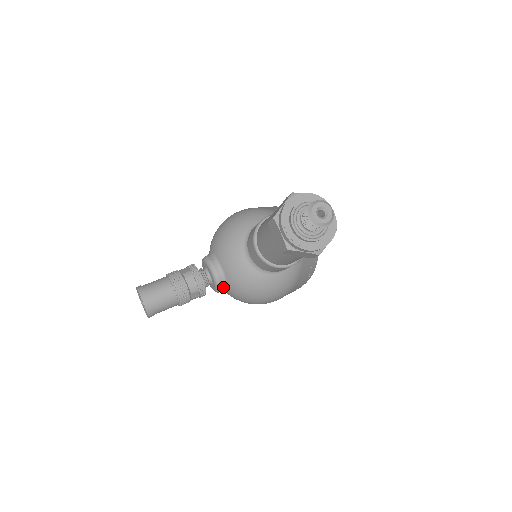
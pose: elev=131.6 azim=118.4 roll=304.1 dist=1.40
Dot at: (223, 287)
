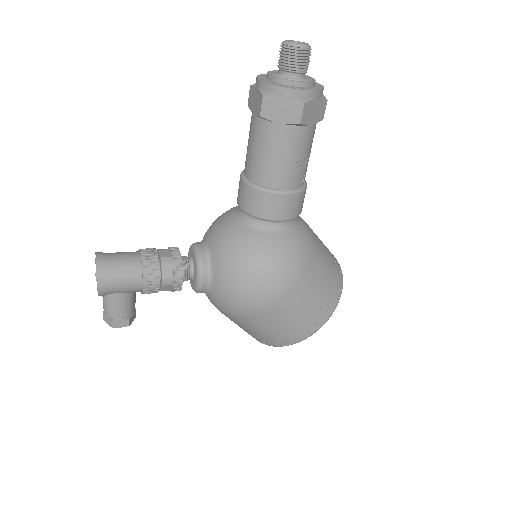
Dot at: (206, 268)
